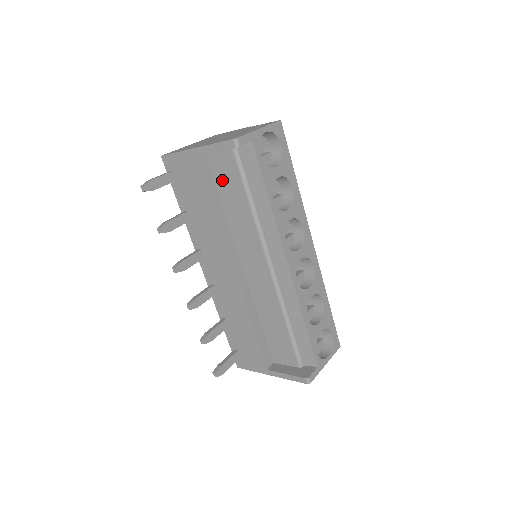
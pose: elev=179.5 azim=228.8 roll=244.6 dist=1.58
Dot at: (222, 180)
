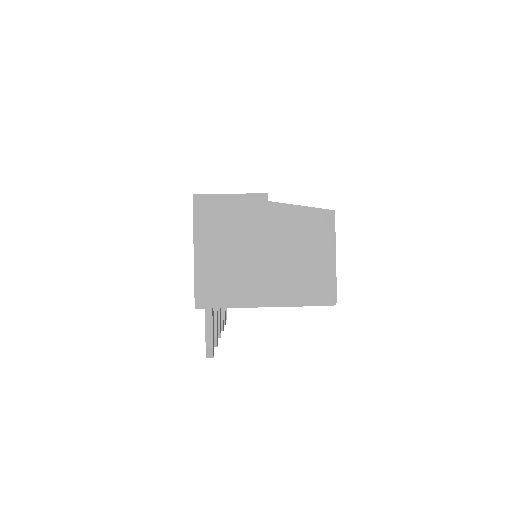
Dot at: occluded
